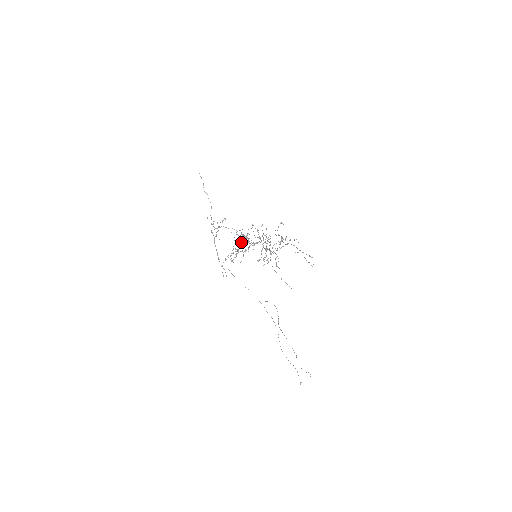
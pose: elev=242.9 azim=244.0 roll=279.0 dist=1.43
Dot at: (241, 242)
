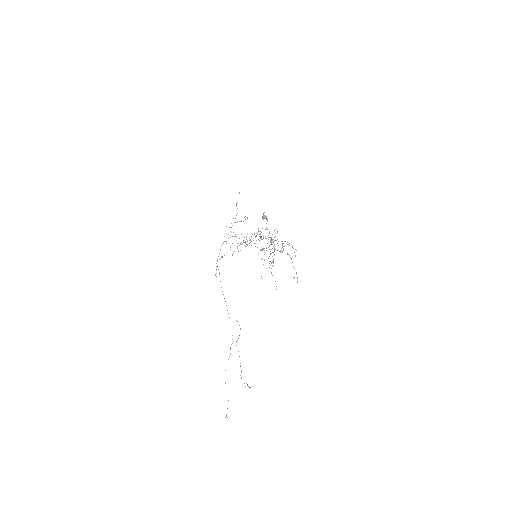
Dot at: occluded
